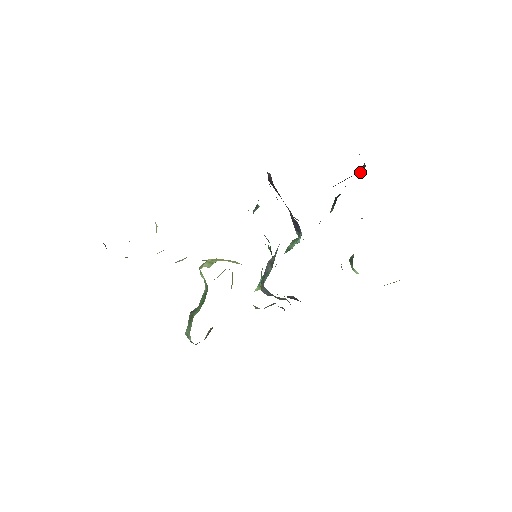
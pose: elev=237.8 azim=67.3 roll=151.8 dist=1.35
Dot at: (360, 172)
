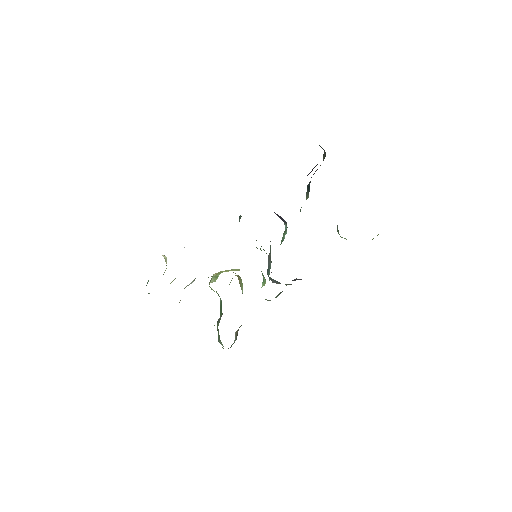
Dot at: (323, 159)
